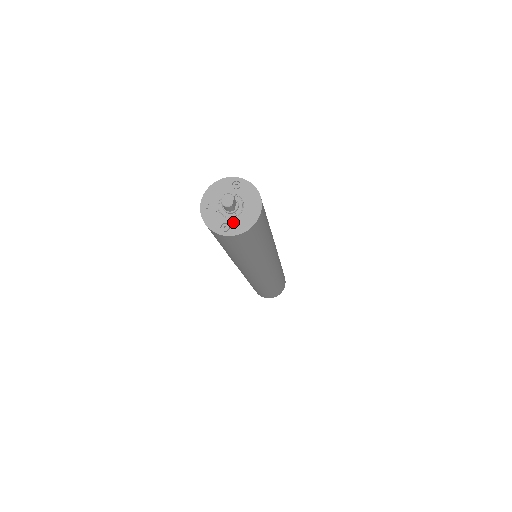
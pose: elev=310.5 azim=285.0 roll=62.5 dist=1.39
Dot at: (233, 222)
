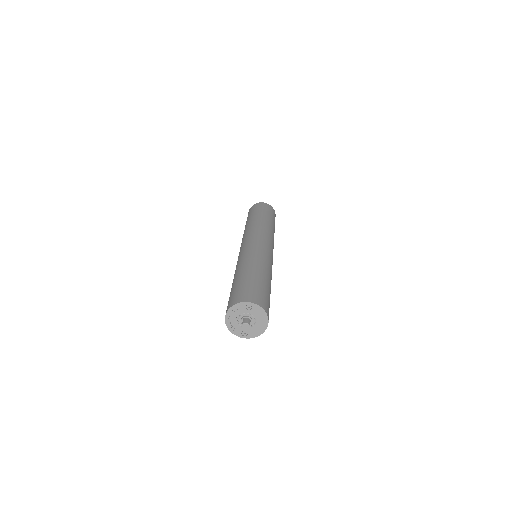
Dot at: (250, 330)
